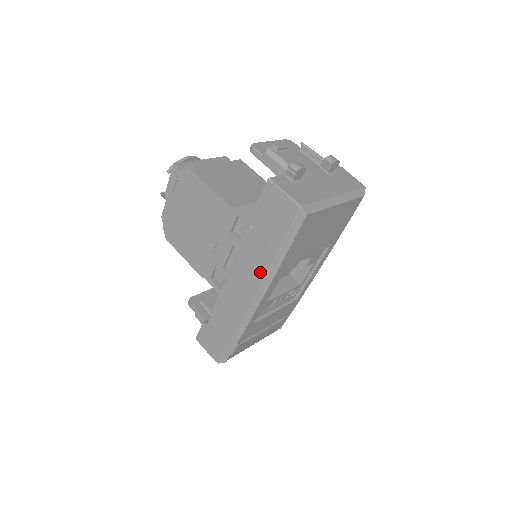
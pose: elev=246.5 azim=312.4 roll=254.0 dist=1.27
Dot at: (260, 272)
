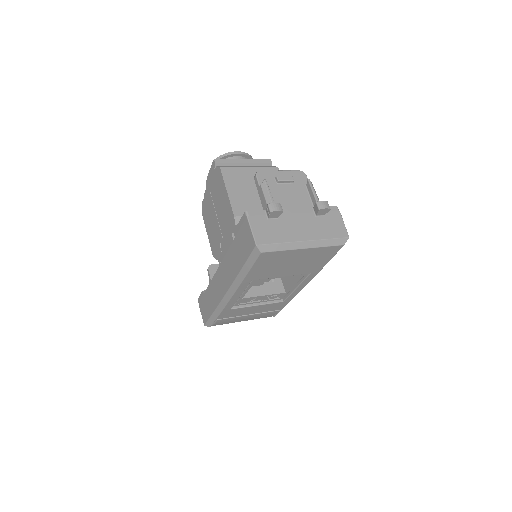
Dot at: (231, 277)
